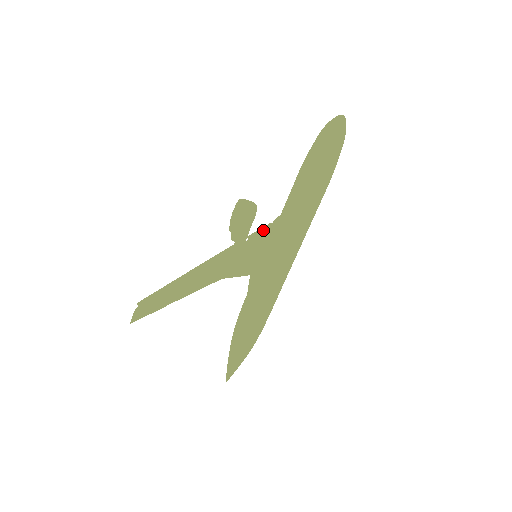
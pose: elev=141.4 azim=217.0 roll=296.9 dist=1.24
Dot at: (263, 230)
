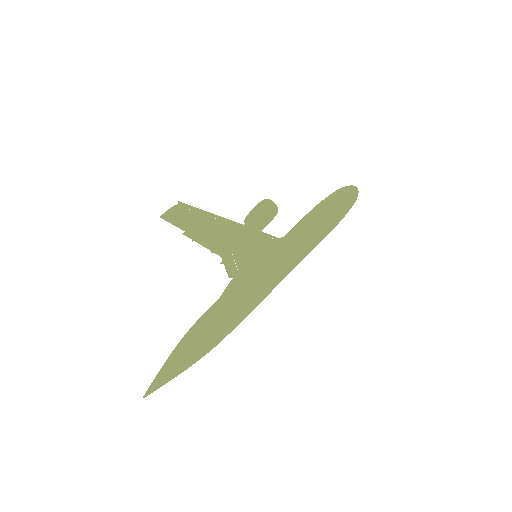
Dot at: (271, 236)
